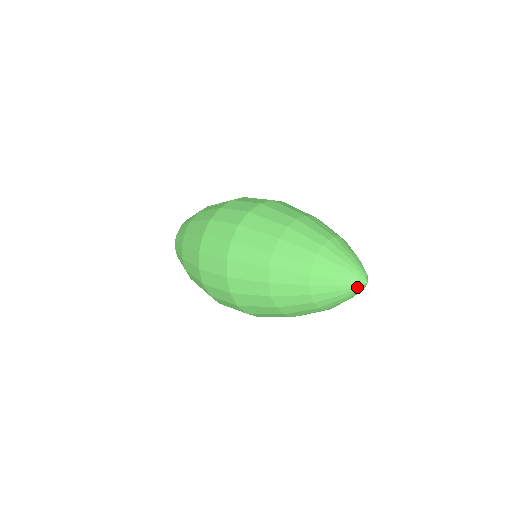
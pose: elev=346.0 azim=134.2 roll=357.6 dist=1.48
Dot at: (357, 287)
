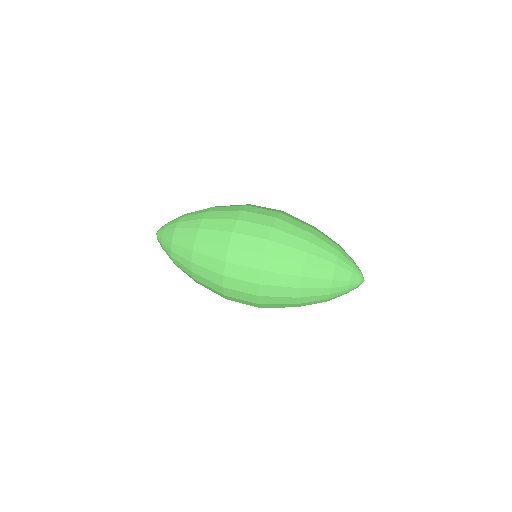
Dot at: (360, 282)
